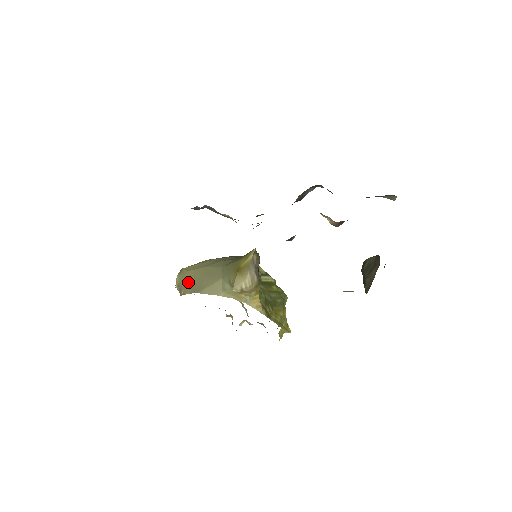
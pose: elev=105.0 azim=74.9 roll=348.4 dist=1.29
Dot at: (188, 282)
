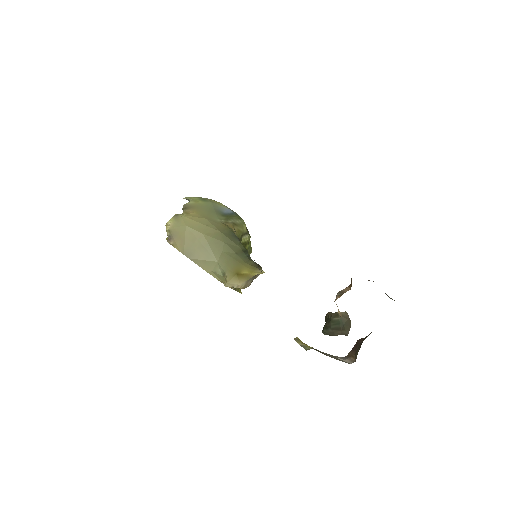
Dot at: (182, 238)
